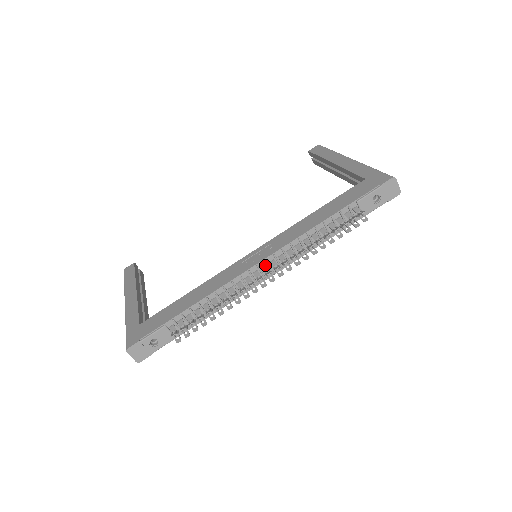
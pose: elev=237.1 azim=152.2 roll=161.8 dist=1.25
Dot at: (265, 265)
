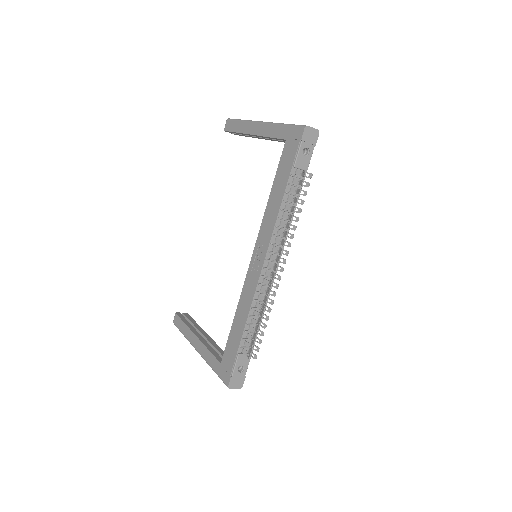
Dot at: (268, 263)
